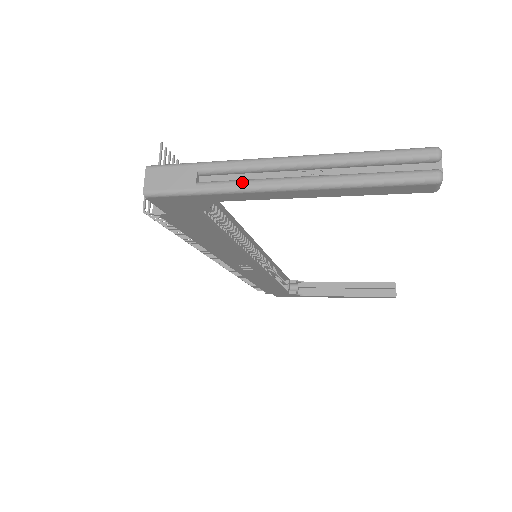
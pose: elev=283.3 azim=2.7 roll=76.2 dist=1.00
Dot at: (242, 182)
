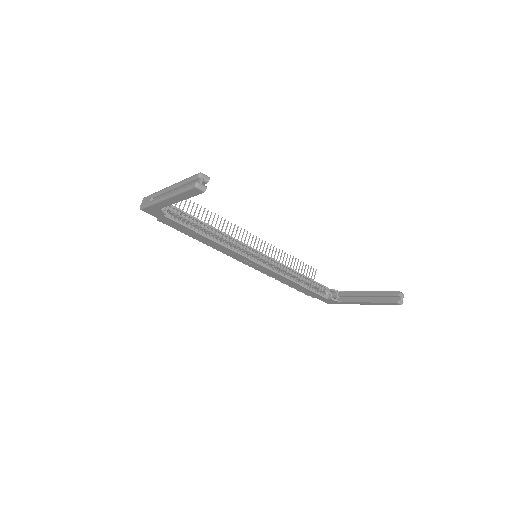
Dot at: (158, 198)
